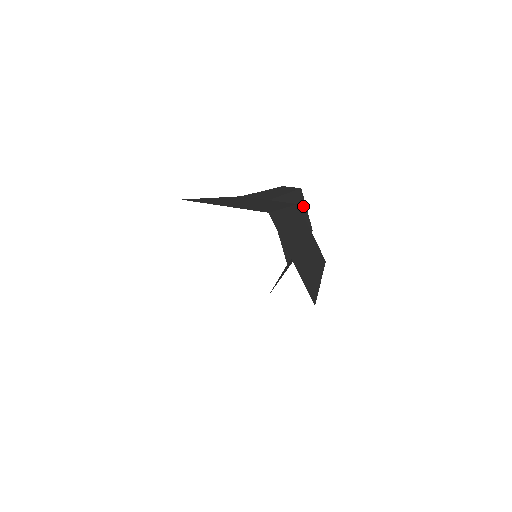
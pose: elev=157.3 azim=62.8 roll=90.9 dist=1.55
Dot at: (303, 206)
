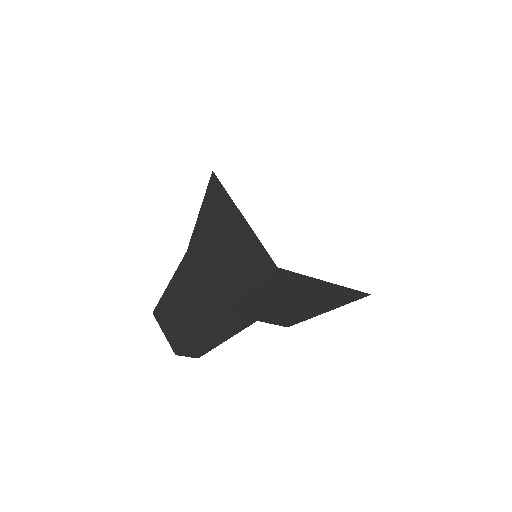
Dot at: occluded
